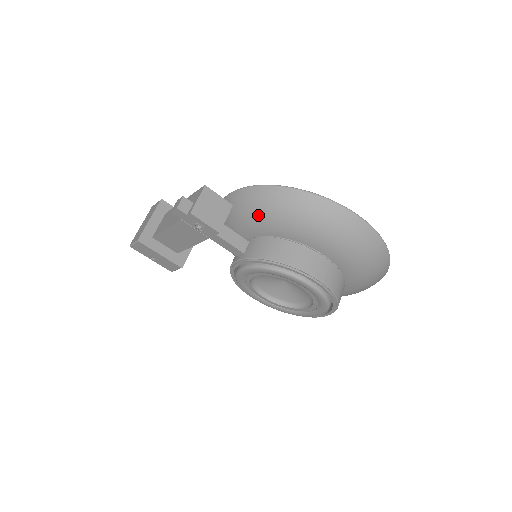
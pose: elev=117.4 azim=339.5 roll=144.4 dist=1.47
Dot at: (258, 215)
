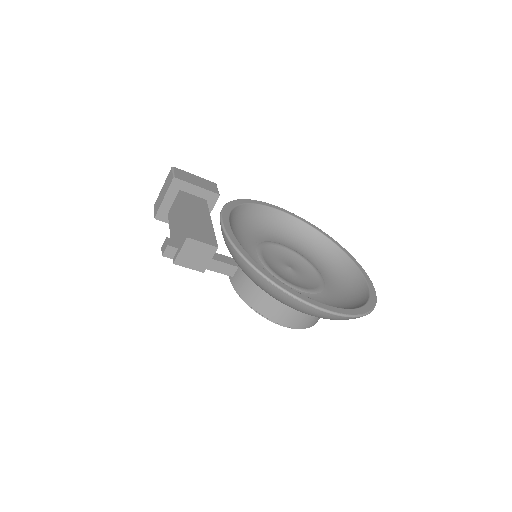
Dot at: occluded
